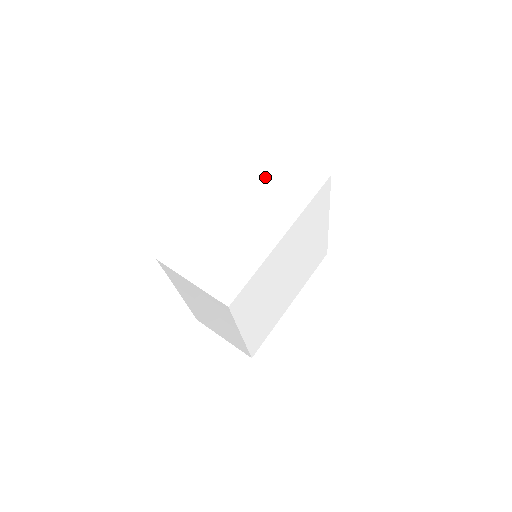
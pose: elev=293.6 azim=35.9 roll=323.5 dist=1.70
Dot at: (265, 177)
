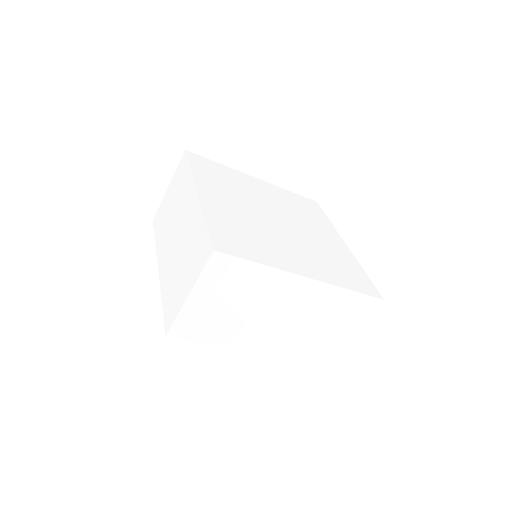
Dot at: (167, 214)
